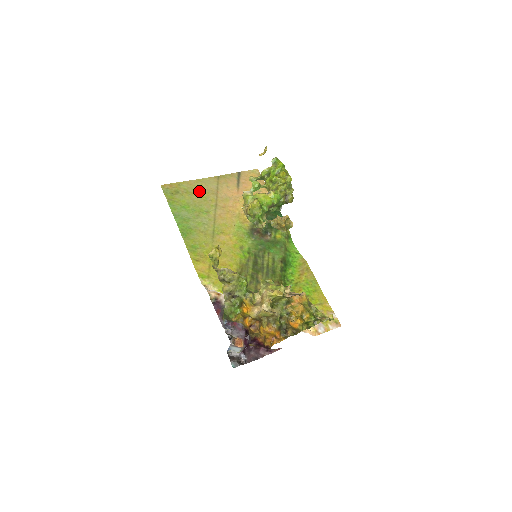
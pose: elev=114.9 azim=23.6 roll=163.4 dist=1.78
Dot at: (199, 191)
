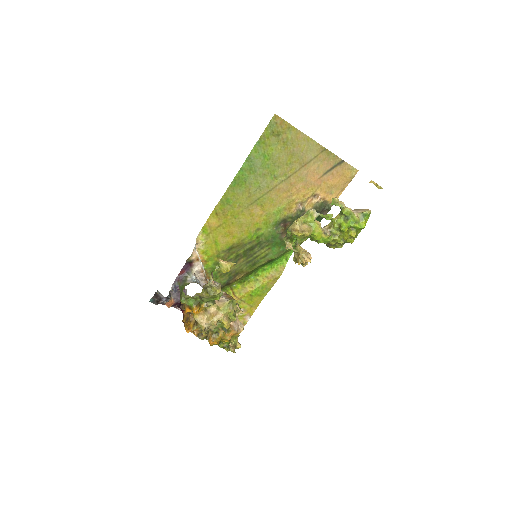
Dot at: (294, 151)
